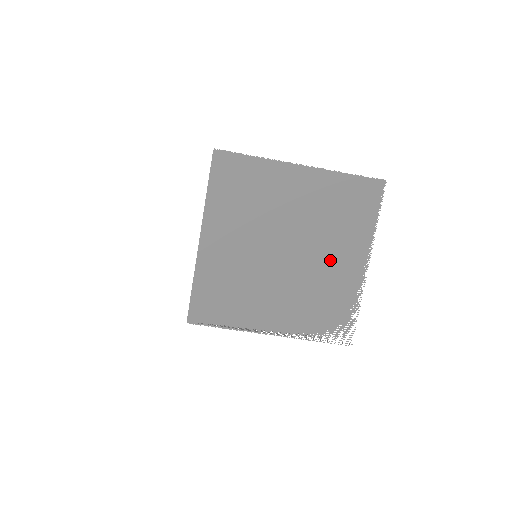
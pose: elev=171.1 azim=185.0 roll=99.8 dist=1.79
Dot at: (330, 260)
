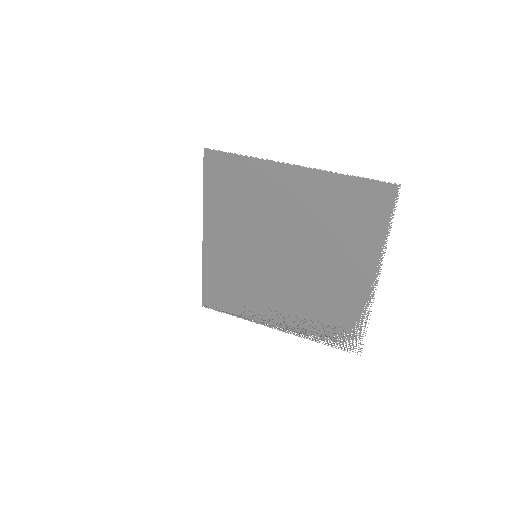
Dot at: (333, 269)
